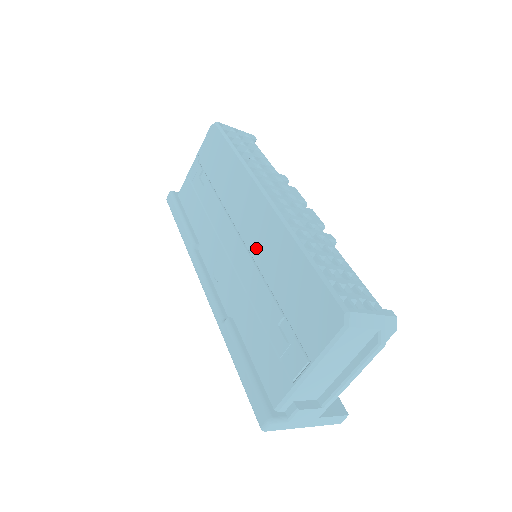
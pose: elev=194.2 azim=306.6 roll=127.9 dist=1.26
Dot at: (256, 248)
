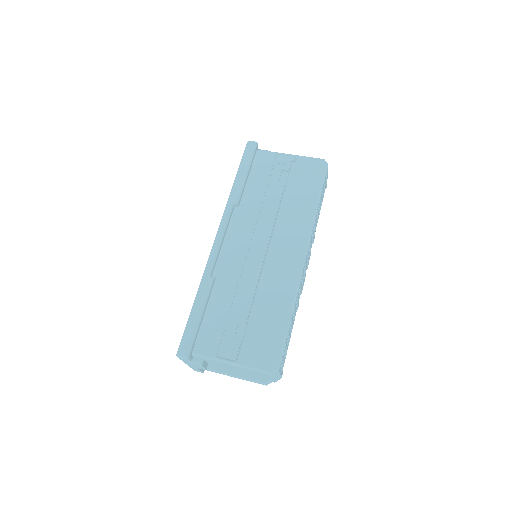
Dot at: (270, 272)
